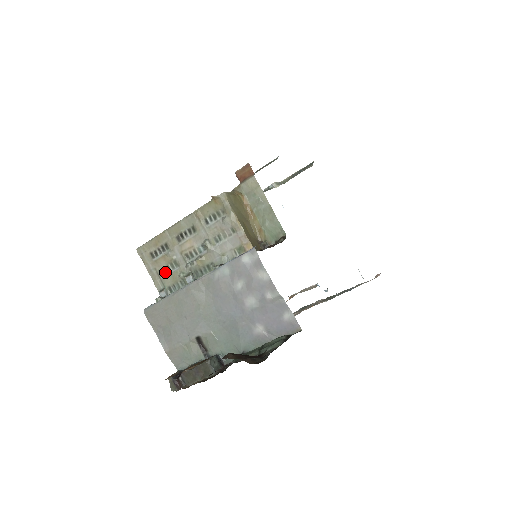
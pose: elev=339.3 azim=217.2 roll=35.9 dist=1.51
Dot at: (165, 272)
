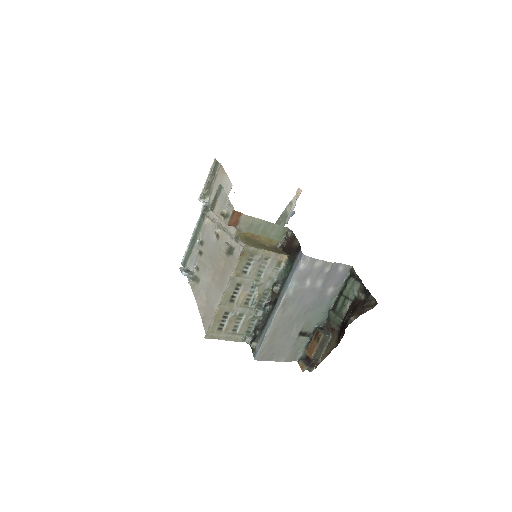
Dot at: (237, 327)
